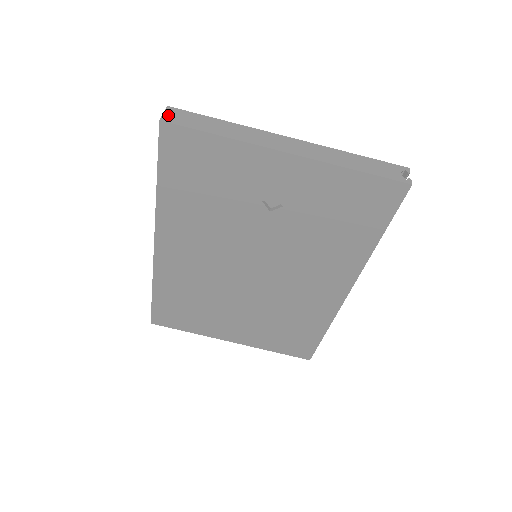
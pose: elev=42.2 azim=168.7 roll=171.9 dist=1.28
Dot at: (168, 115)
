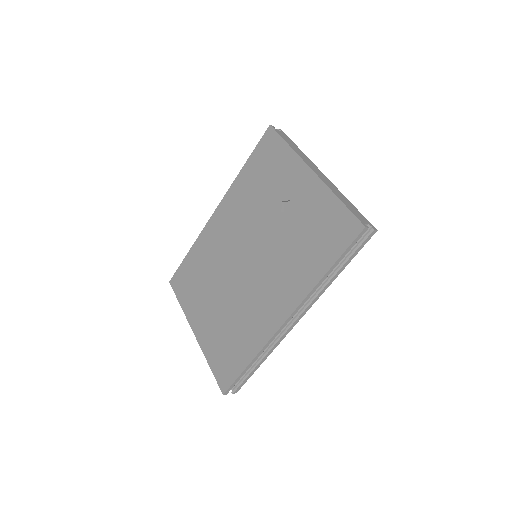
Dot at: occluded
